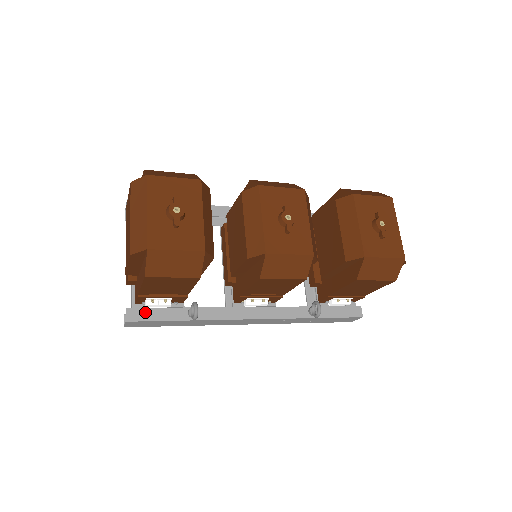
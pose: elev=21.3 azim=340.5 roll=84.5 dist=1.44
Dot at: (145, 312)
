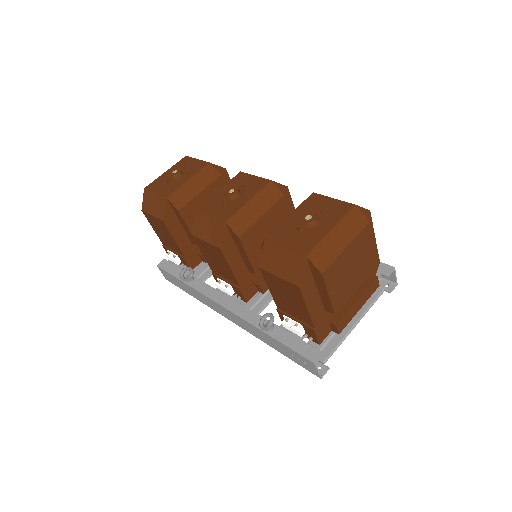
Dot at: (169, 265)
